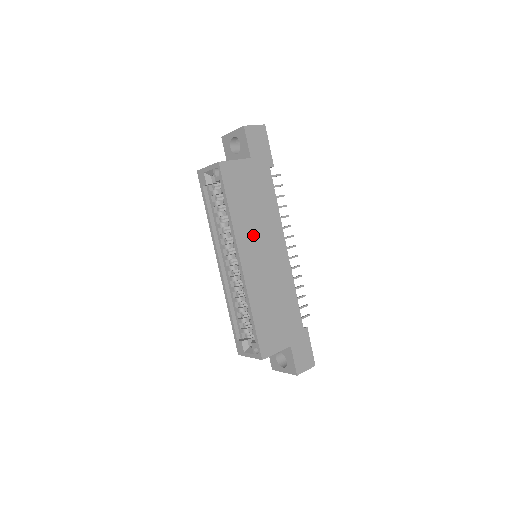
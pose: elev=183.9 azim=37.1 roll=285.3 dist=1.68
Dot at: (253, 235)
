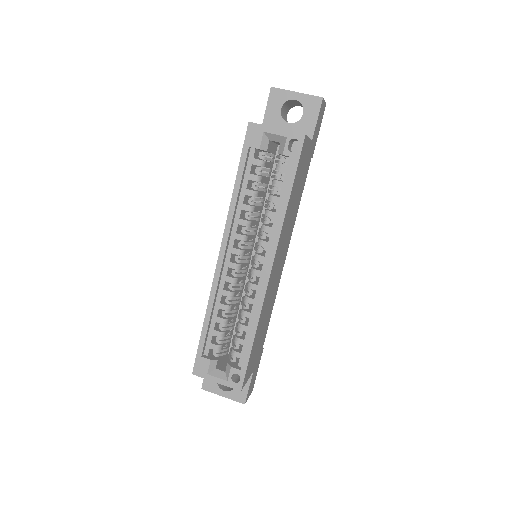
Dot at: (284, 237)
